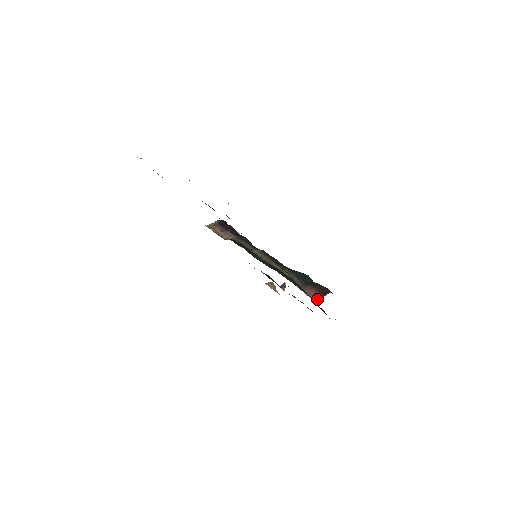
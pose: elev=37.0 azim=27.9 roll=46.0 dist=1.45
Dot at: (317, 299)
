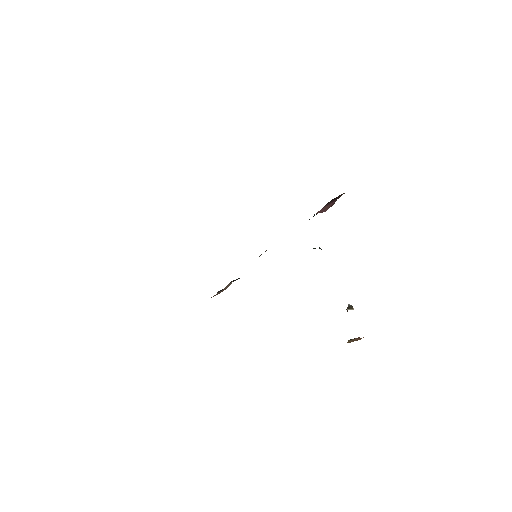
Dot at: (333, 203)
